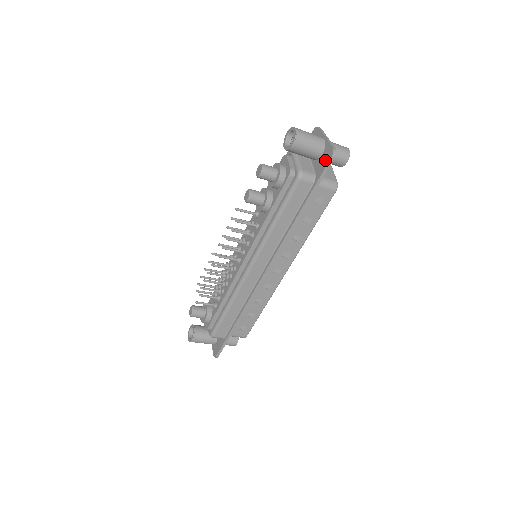
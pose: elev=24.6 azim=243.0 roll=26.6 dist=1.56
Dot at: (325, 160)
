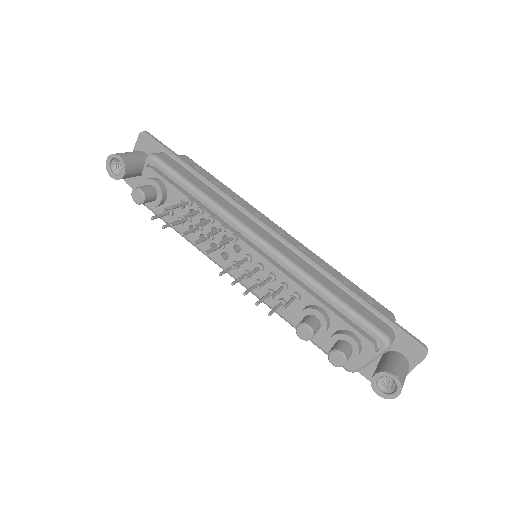
Dot at: occluded
